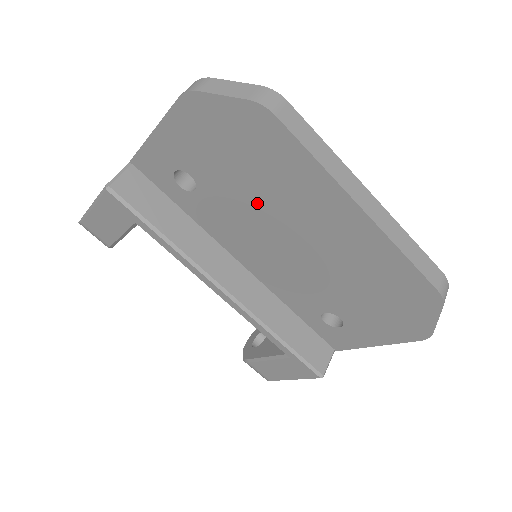
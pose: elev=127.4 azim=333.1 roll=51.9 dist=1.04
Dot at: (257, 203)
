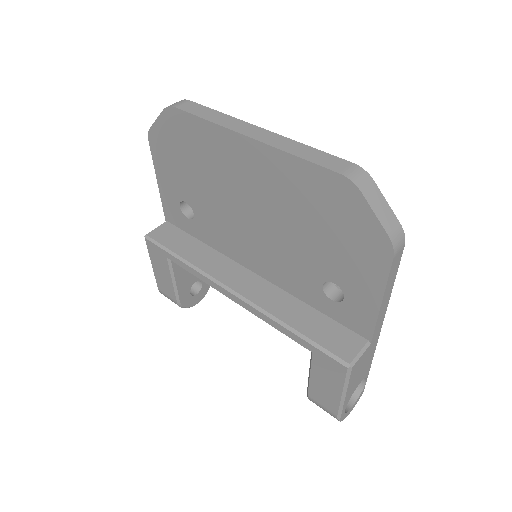
Dot at: (216, 192)
